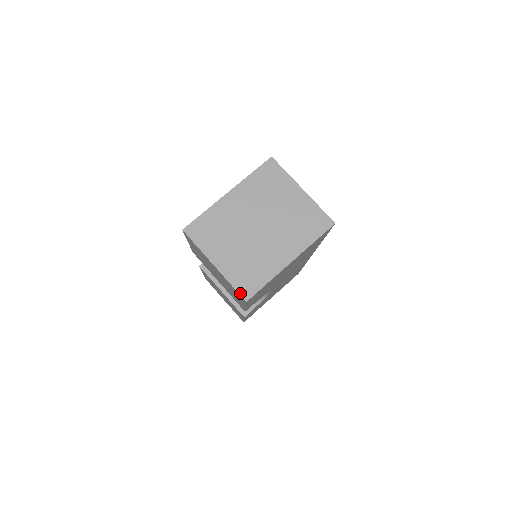
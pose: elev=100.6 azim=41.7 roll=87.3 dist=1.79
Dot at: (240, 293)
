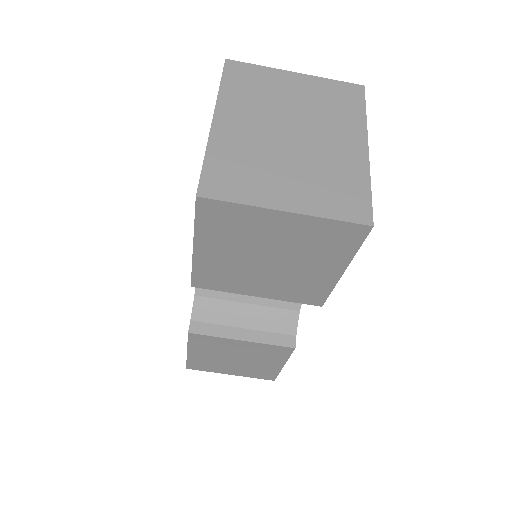
Dot at: (355, 221)
